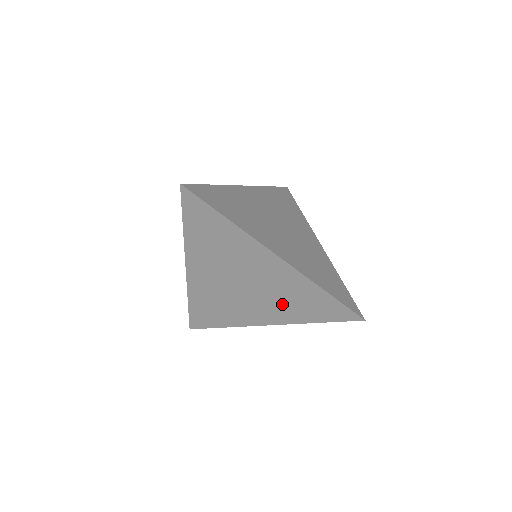
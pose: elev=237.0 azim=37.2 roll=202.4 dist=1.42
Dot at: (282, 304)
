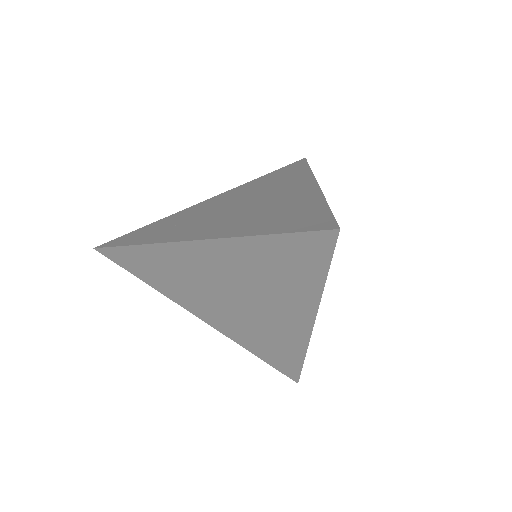
Dot at: (252, 218)
